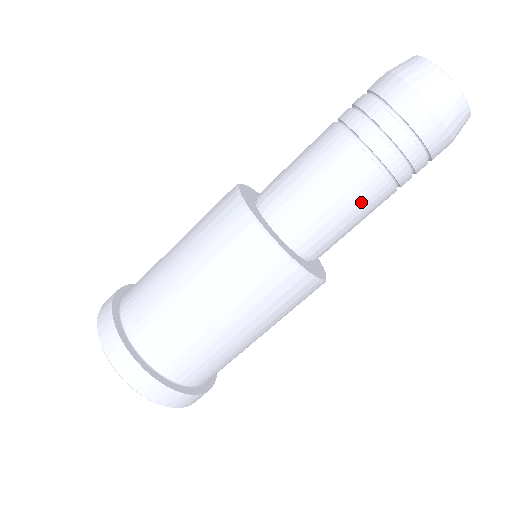
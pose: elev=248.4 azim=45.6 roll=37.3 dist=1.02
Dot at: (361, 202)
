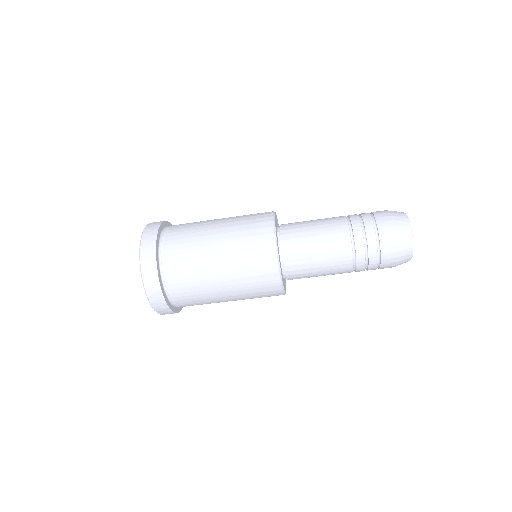
Dot at: occluded
